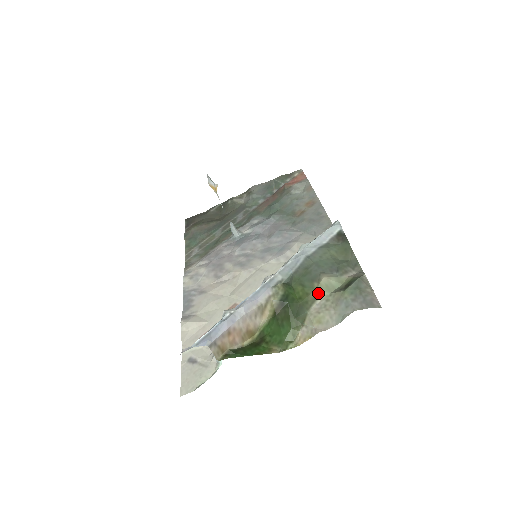
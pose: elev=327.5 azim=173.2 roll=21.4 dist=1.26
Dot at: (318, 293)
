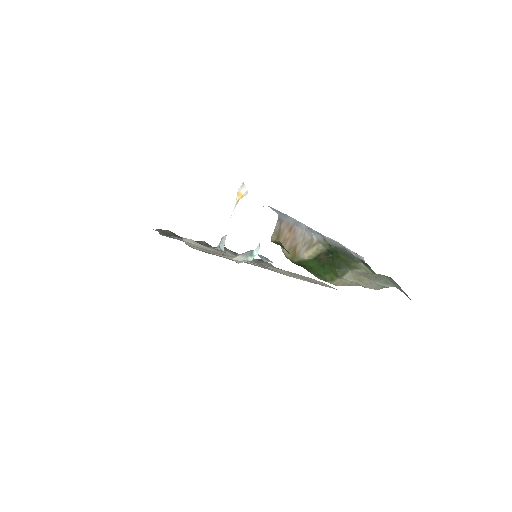
Dot at: (358, 266)
